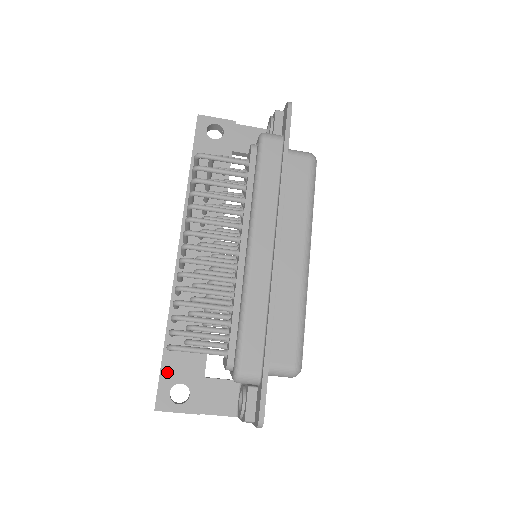
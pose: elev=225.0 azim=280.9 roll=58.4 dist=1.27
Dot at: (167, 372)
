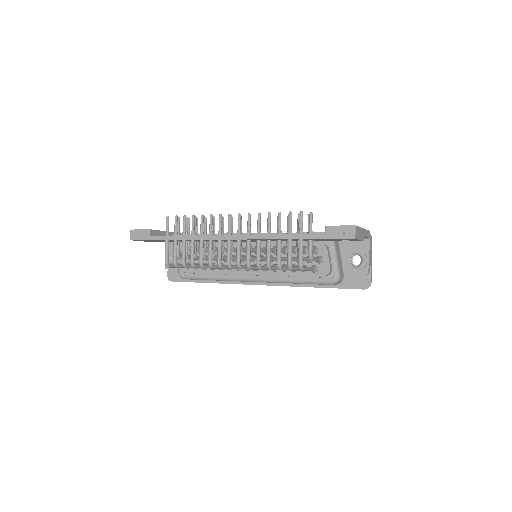
Dot at: (154, 240)
